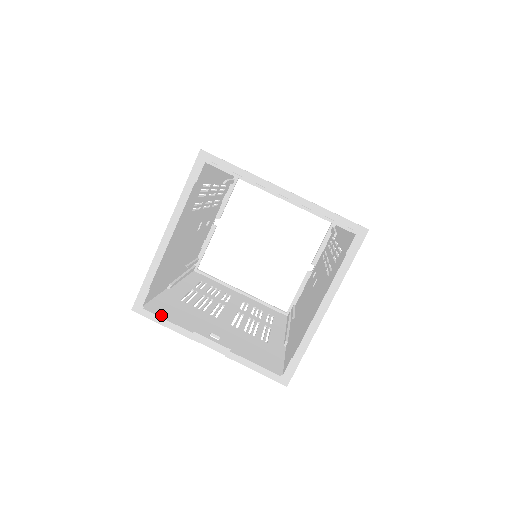
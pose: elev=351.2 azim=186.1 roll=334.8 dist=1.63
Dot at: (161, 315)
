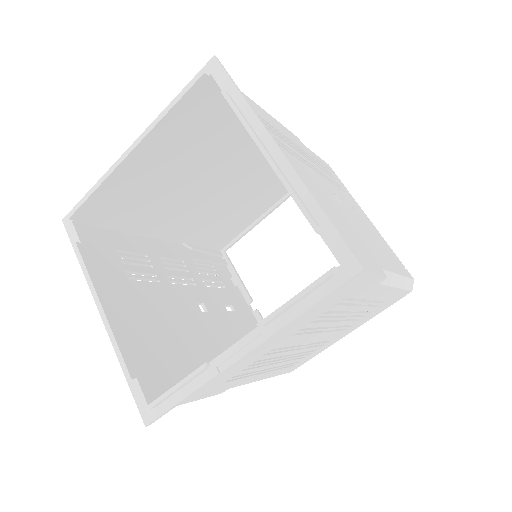
Dot at: (170, 391)
